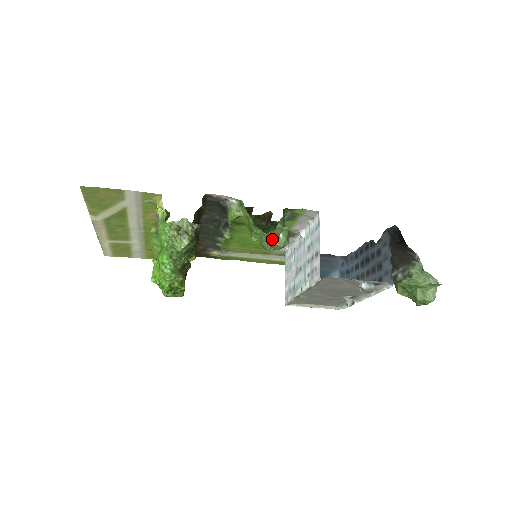
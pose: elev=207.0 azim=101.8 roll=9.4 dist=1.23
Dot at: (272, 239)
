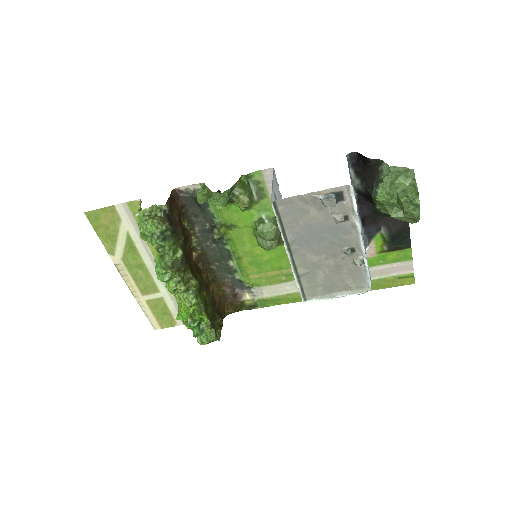
Dot at: (258, 227)
